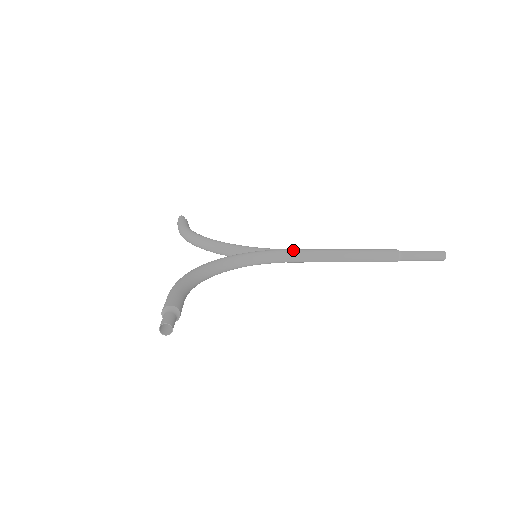
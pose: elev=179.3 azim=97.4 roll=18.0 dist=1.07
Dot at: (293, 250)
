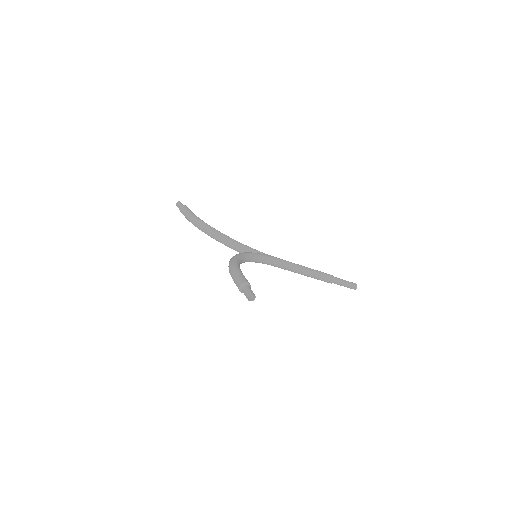
Dot at: (279, 259)
